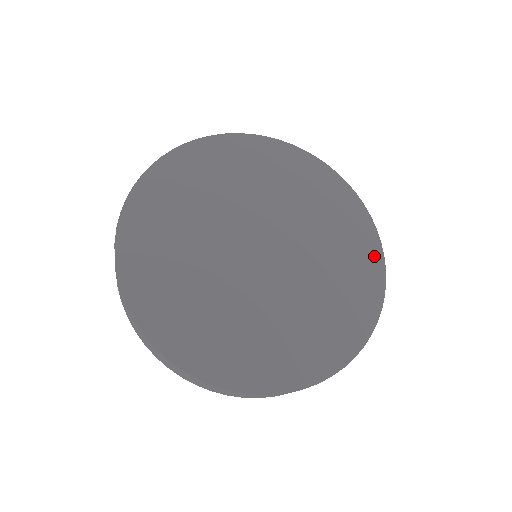
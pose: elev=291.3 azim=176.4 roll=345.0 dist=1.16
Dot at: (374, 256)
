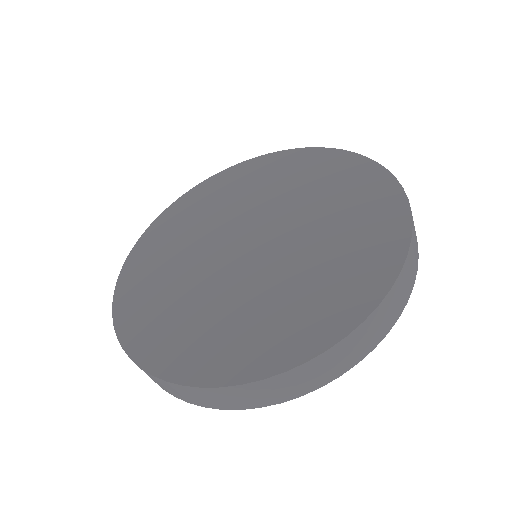
Dot at: (393, 242)
